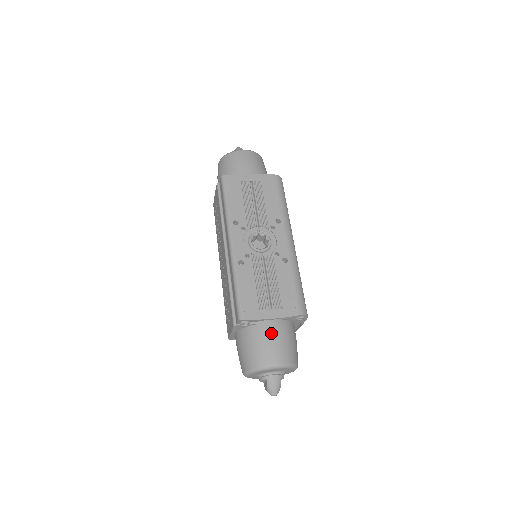
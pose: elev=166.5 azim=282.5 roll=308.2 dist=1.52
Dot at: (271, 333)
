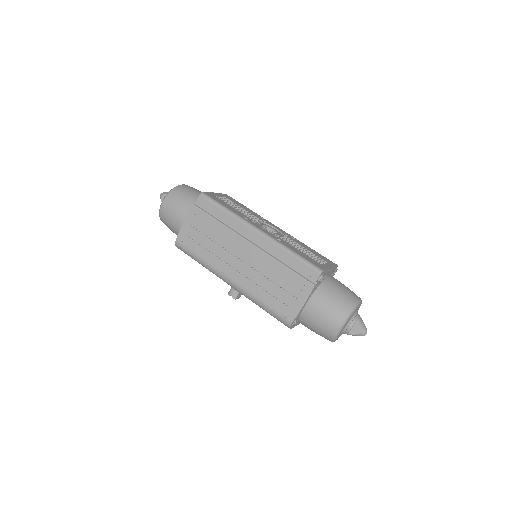
Dot at: (337, 281)
